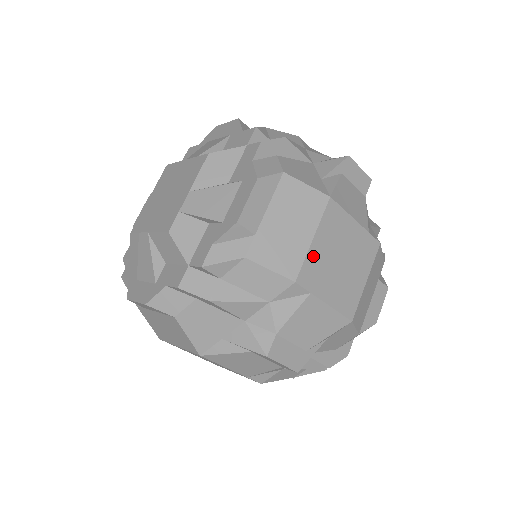
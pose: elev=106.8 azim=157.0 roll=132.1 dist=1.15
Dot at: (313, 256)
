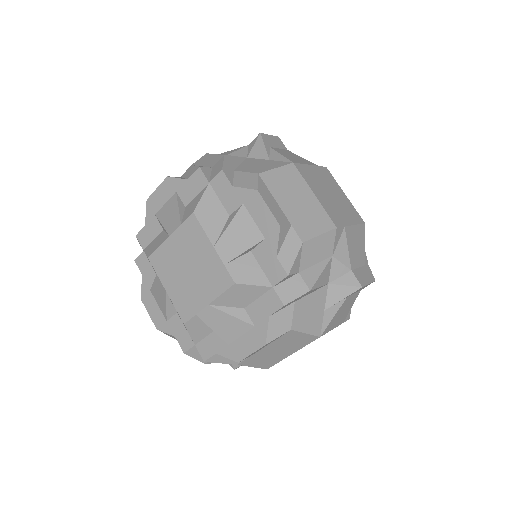
Dot at: (324, 205)
